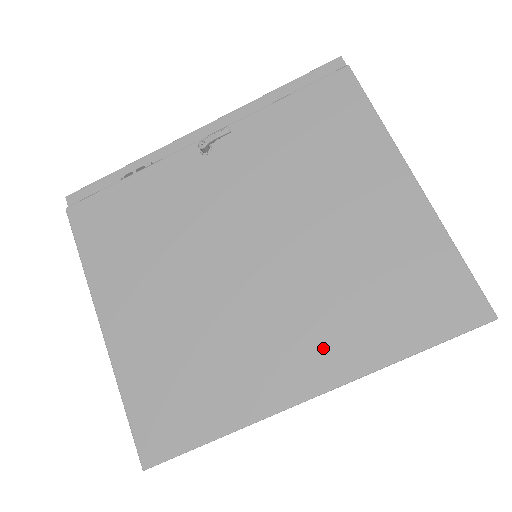
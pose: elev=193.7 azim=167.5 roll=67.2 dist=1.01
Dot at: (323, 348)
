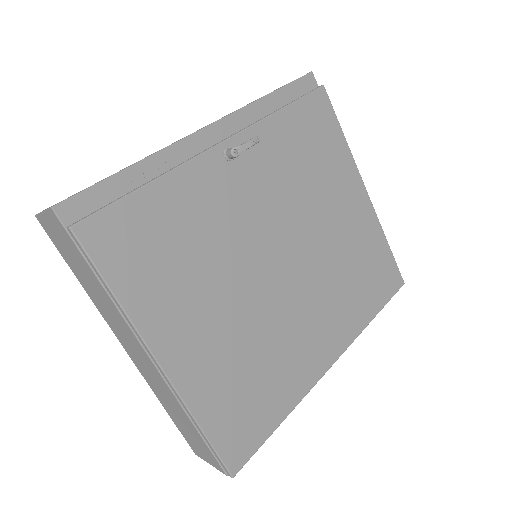
Dot at: (335, 327)
